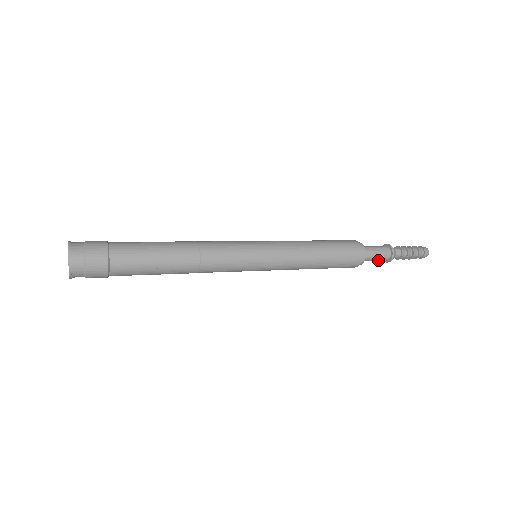
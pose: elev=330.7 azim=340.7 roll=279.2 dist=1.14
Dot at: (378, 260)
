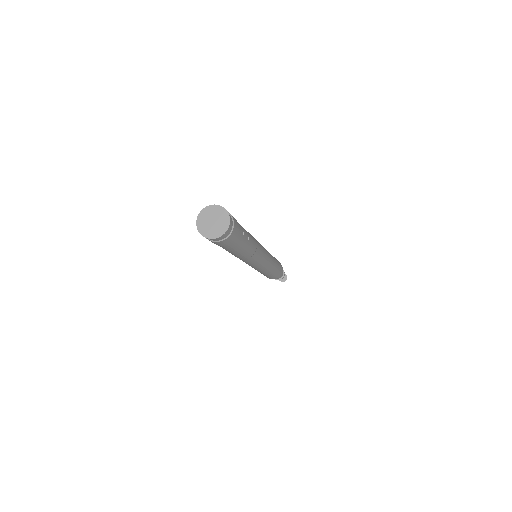
Dot at: (279, 277)
